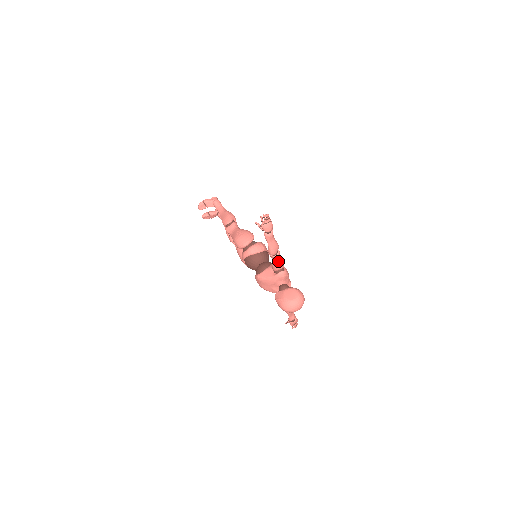
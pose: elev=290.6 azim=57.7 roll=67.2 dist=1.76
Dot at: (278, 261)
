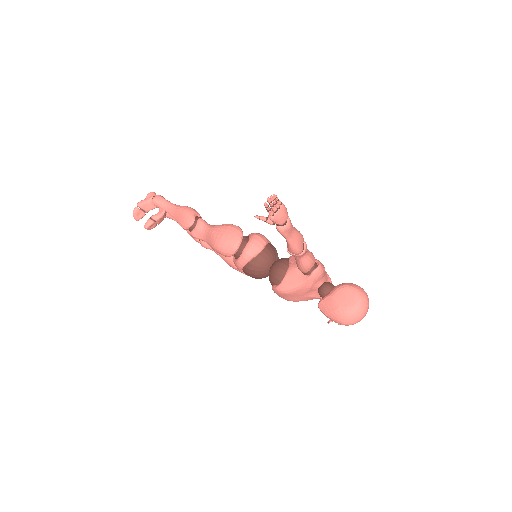
Dot at: (307, 257)
